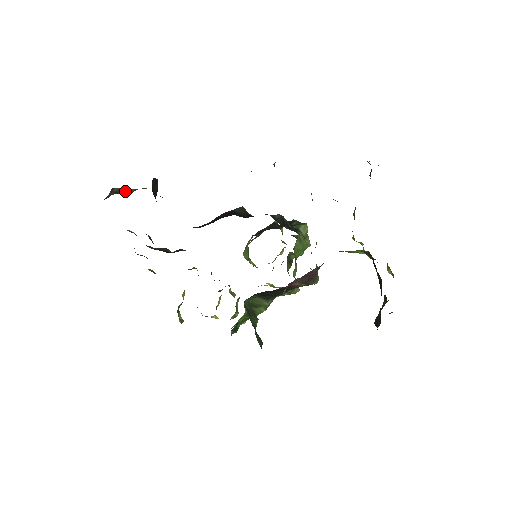
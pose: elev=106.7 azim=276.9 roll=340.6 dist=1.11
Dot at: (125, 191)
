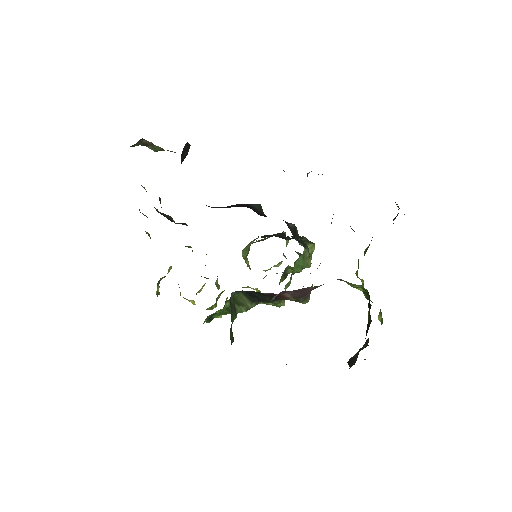
Dot at: (153, 146)
